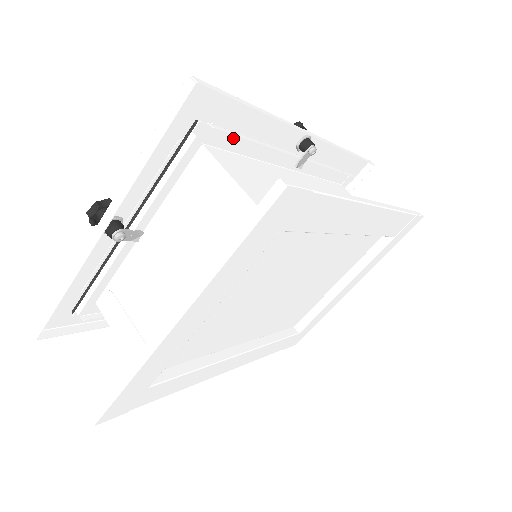
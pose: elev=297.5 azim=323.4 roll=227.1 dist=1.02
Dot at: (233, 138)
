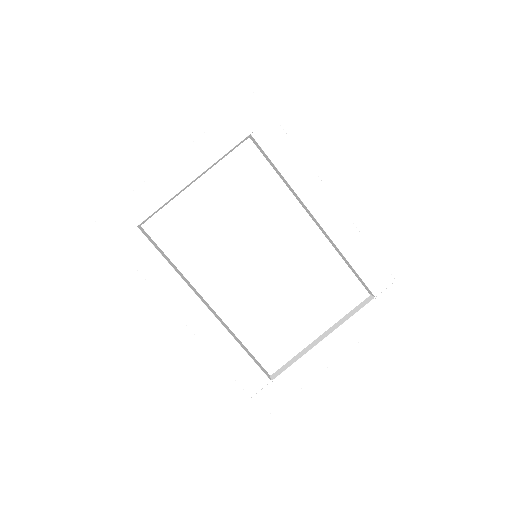
Dot at: occluded
